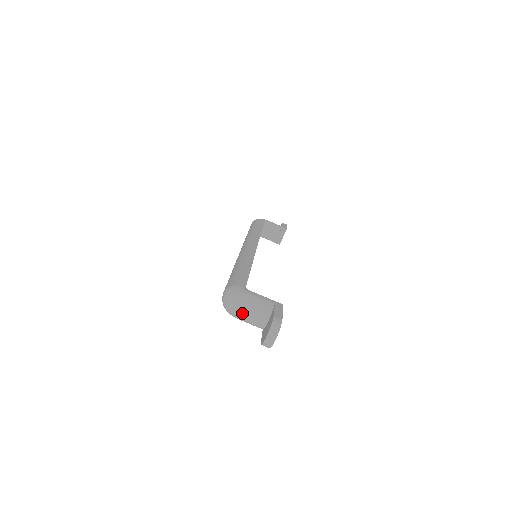
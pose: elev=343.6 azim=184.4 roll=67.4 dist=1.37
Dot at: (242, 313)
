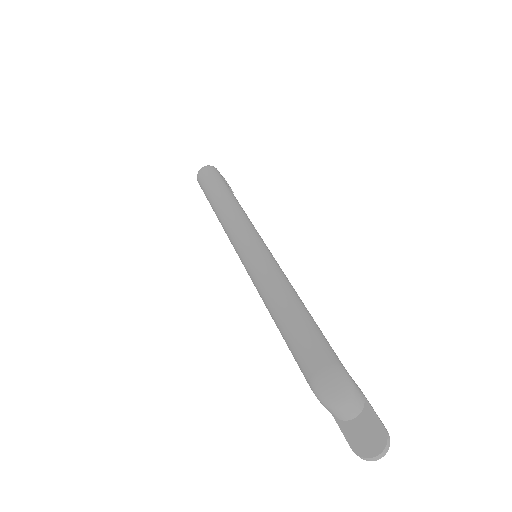
Dot at: (343, 408)
